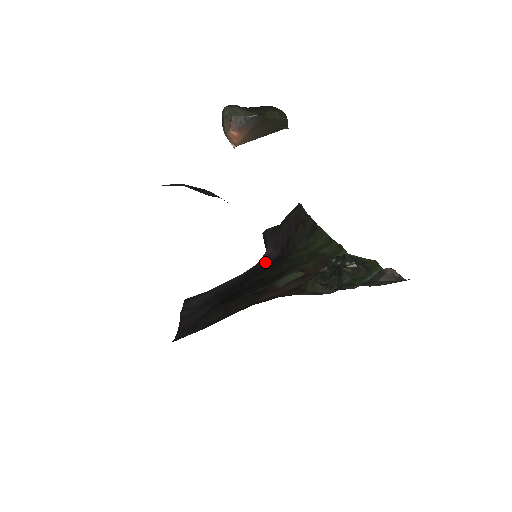
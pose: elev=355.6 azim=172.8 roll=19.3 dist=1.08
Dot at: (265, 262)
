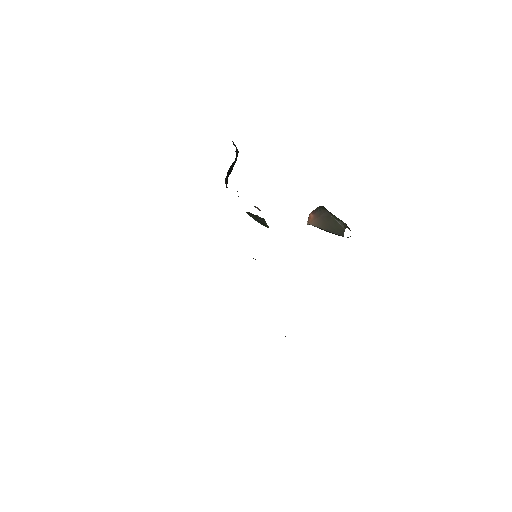
Dot at: occluded
